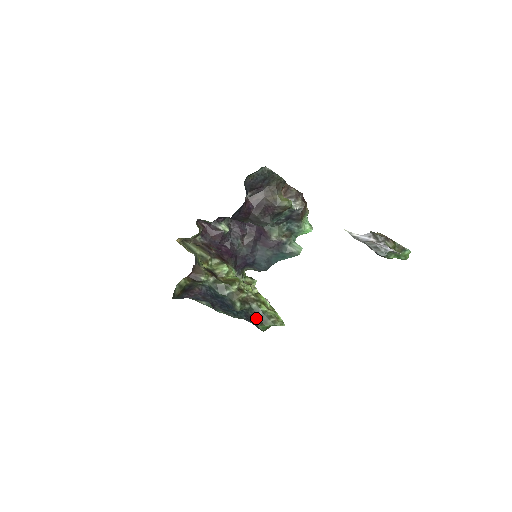
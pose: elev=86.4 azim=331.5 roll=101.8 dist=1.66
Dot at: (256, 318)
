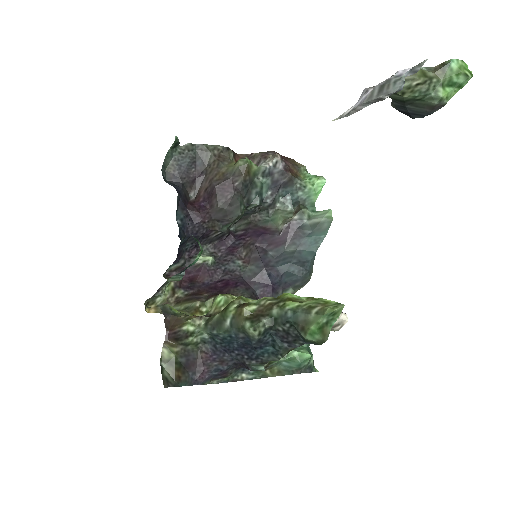
Dot at: (292, 328)
